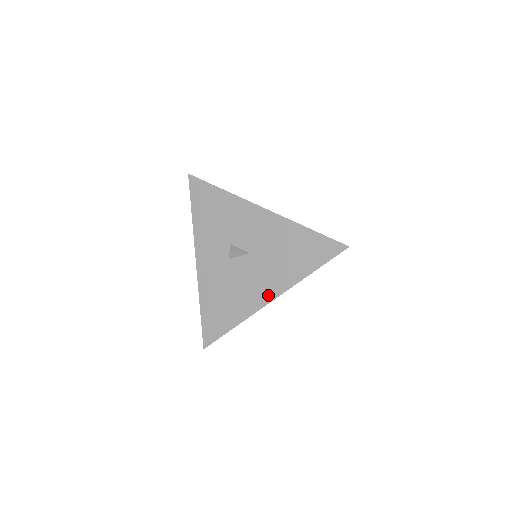
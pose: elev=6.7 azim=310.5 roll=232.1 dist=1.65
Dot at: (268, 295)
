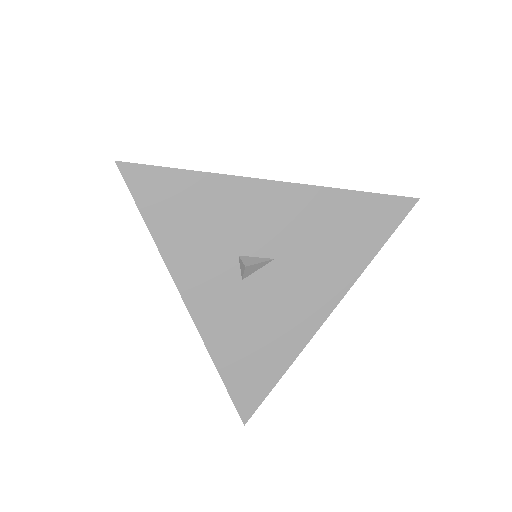
Dot at: (322, 309)
